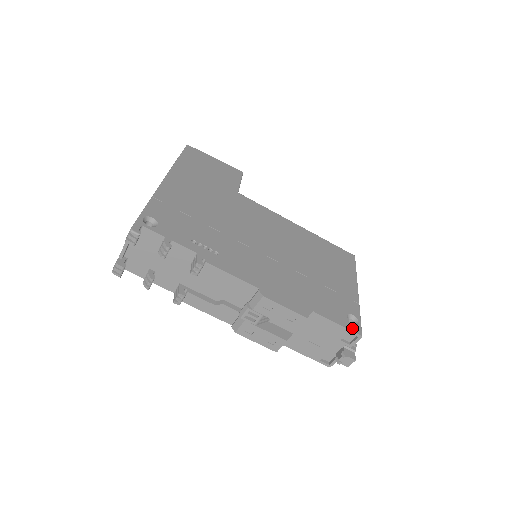
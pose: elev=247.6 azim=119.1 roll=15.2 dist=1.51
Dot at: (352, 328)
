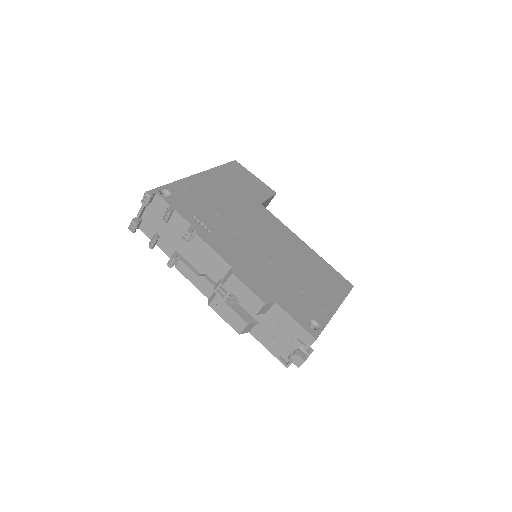
Dot at: (309, 330)
